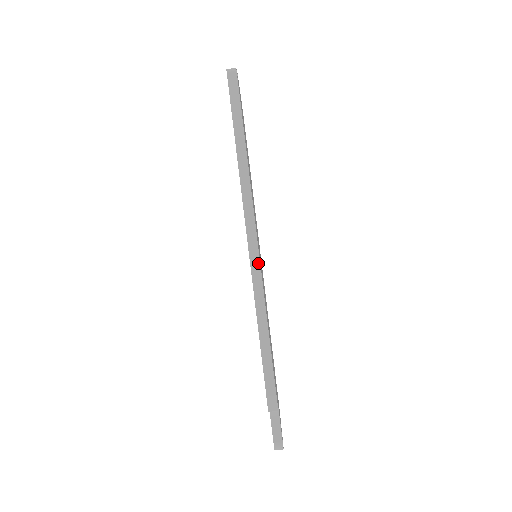
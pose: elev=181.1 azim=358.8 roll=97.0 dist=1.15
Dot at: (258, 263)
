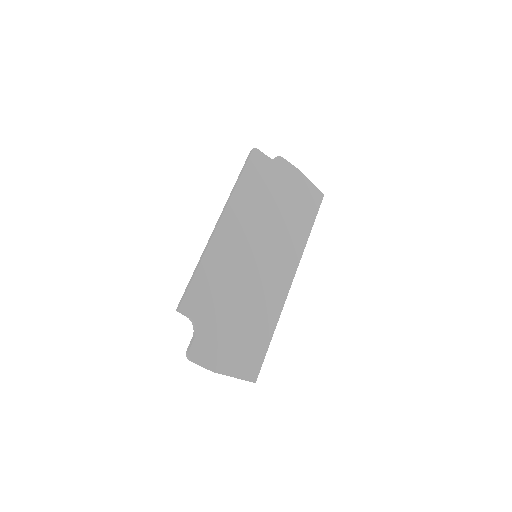
Dot at: (213, 234)
